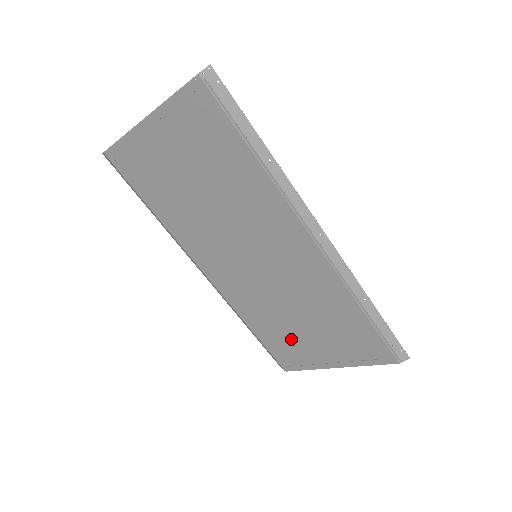
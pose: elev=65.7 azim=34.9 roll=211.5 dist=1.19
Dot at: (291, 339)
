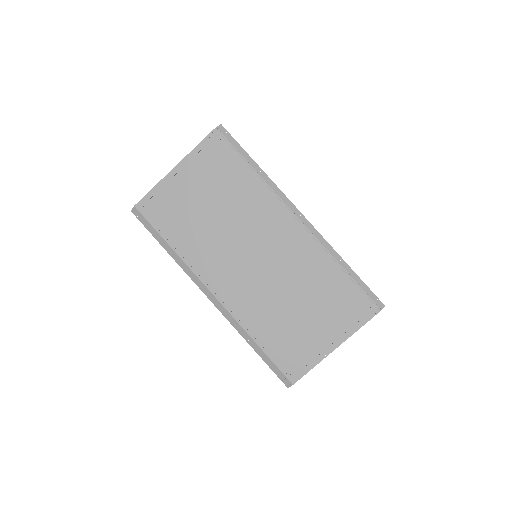
Dot at: (293, 335)
